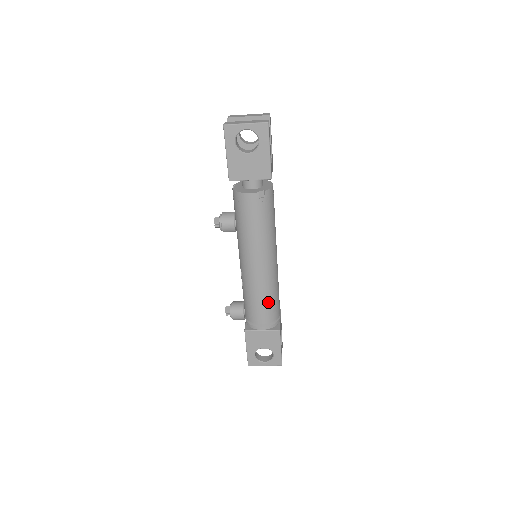
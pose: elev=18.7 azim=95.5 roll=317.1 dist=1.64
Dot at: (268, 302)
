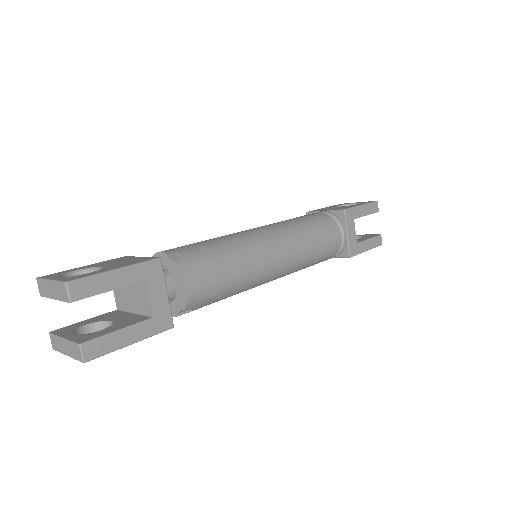
Dot at: (311, 265)
